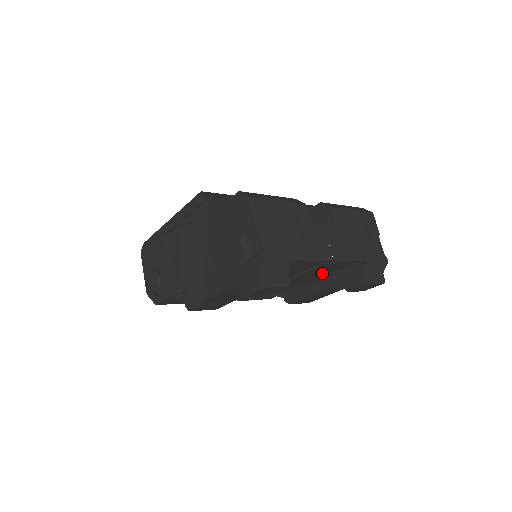
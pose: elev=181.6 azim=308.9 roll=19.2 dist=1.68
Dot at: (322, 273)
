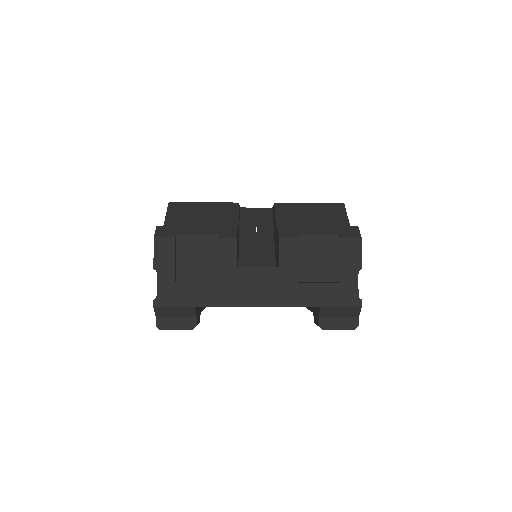
Dot at: occluded
